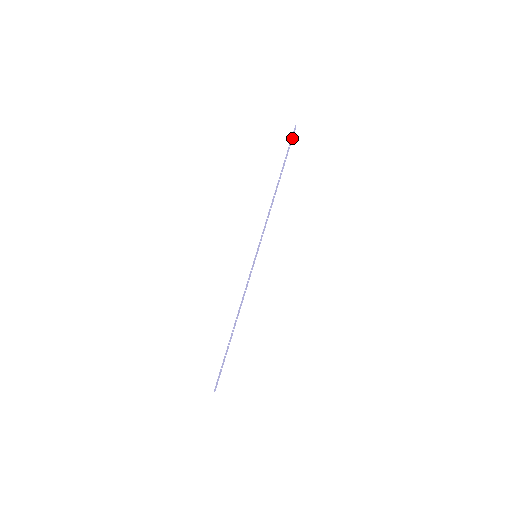
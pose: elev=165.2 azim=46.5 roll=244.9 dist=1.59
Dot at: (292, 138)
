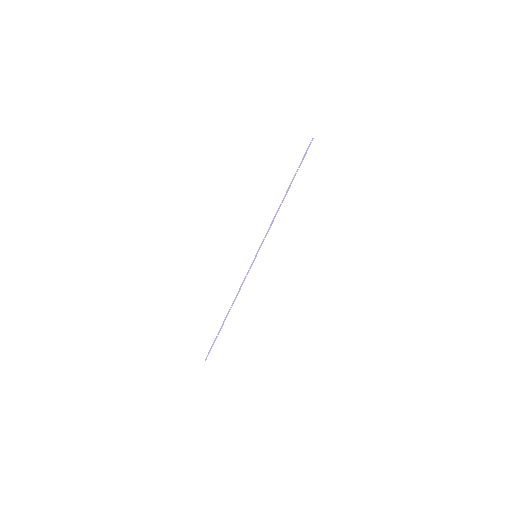
Dot at: occluded
